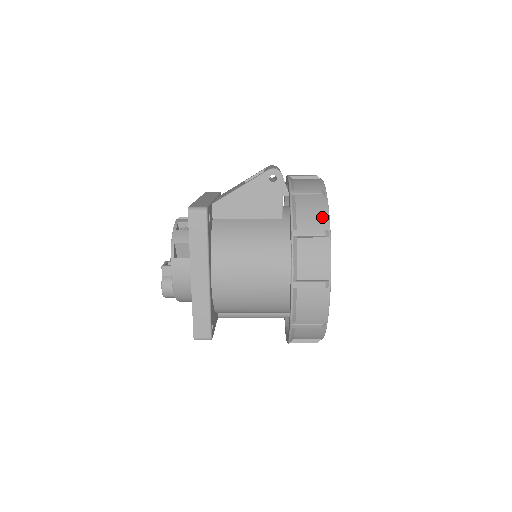
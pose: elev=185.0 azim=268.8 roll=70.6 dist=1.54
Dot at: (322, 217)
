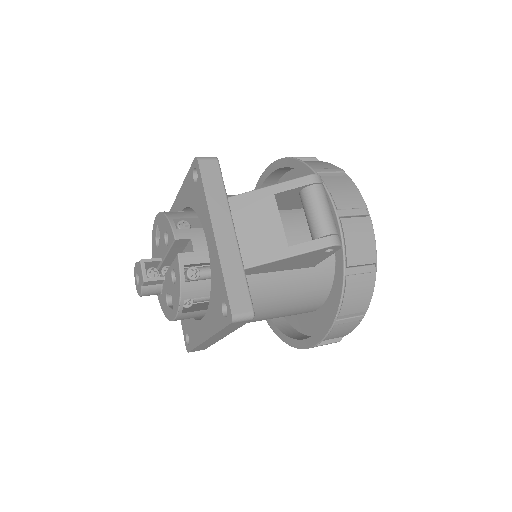
Dot at: (366, 300)
